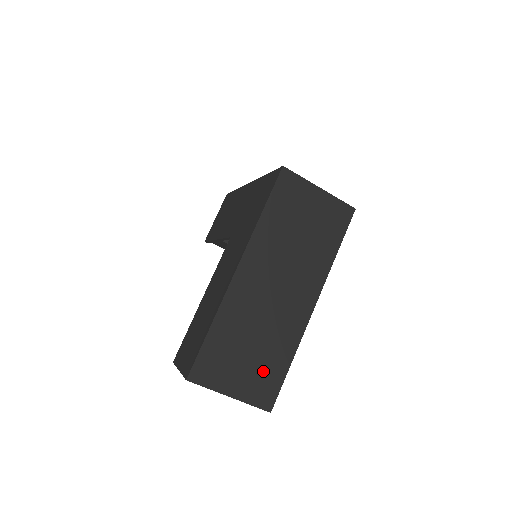
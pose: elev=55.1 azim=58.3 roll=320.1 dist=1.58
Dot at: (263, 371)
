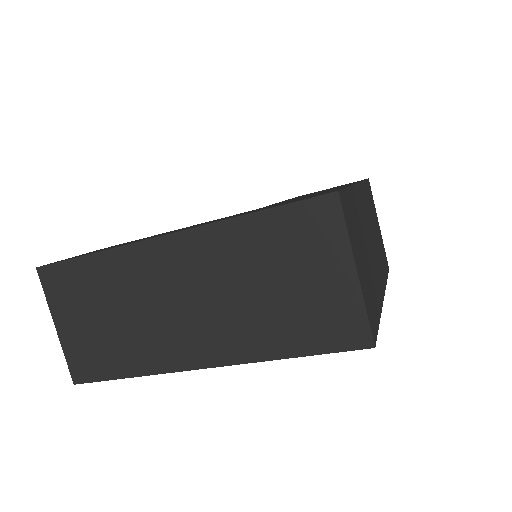
Dot at: (100, 348)
